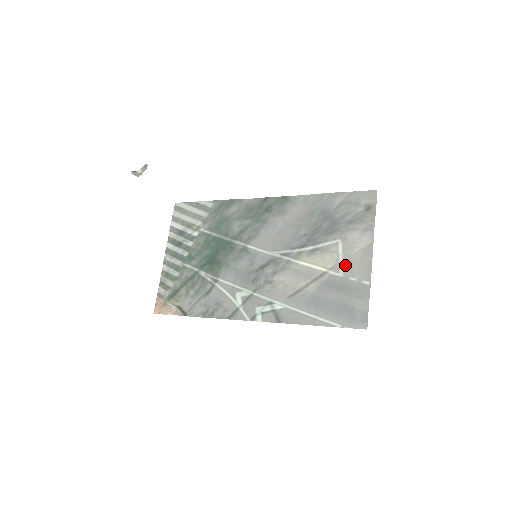
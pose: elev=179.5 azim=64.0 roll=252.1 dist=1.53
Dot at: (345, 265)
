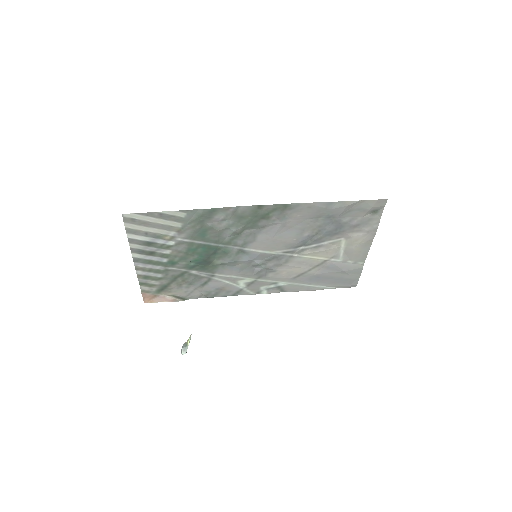
Dot at: (345, 254)
